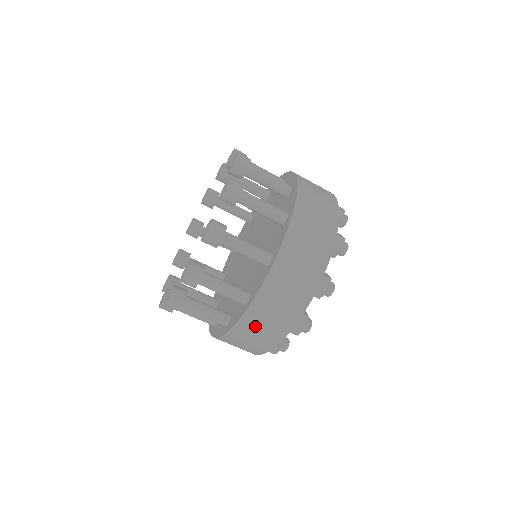
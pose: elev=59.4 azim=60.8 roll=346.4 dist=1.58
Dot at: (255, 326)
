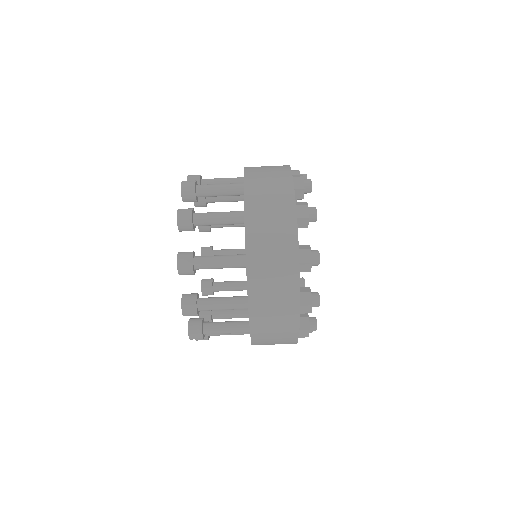
Dot at: (262, 221)
